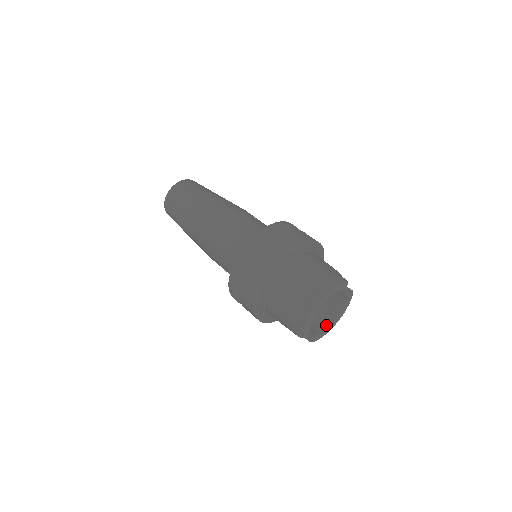
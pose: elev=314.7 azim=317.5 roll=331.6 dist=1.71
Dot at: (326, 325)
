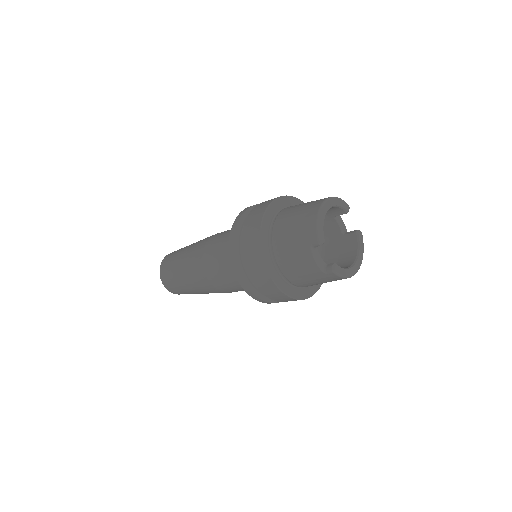
Dot at: (346, 267)
